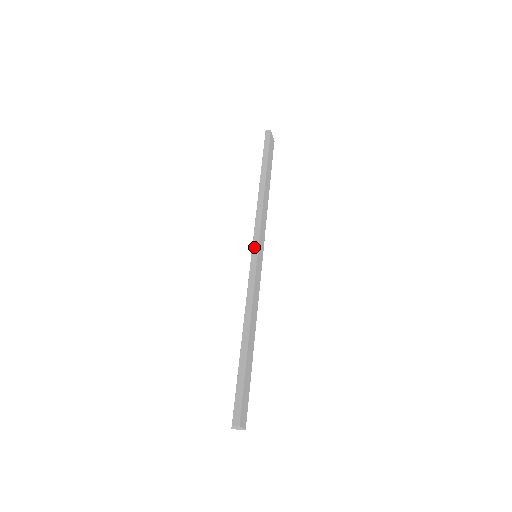
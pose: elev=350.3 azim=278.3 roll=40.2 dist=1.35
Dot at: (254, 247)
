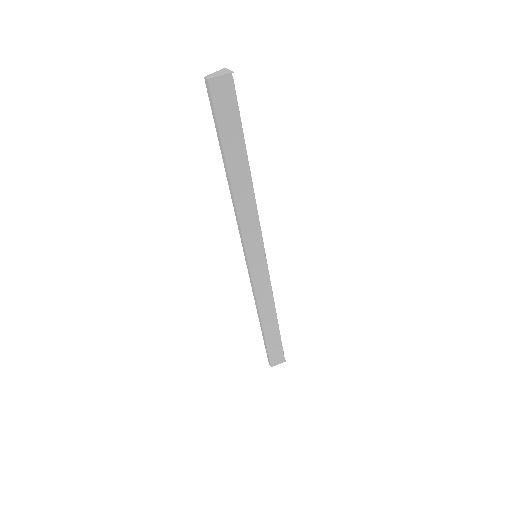
Dot at: (245, 257)
